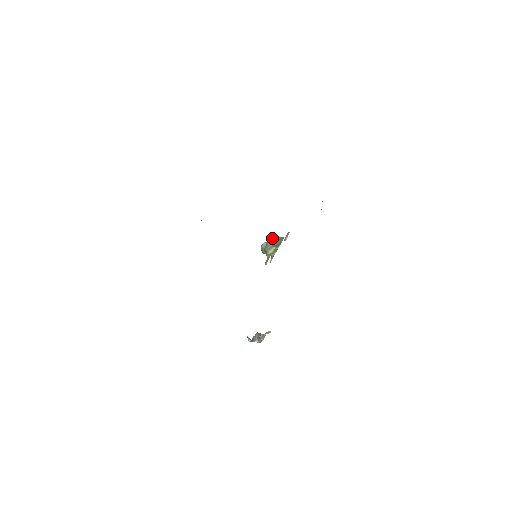
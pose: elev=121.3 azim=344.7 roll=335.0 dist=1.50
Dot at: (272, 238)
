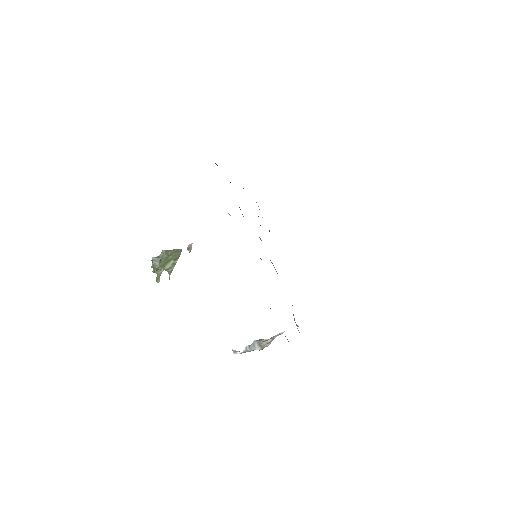
Dot at: (168, 251)
